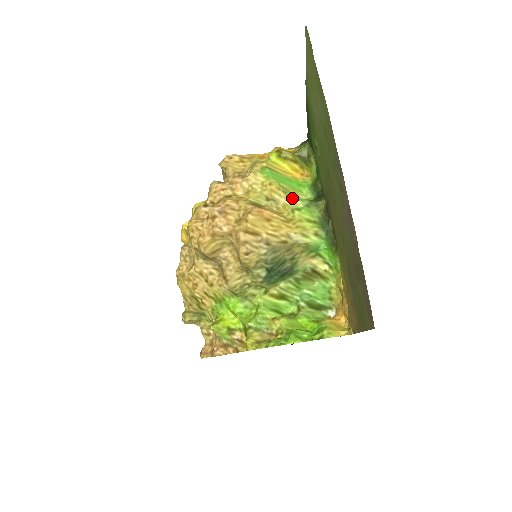
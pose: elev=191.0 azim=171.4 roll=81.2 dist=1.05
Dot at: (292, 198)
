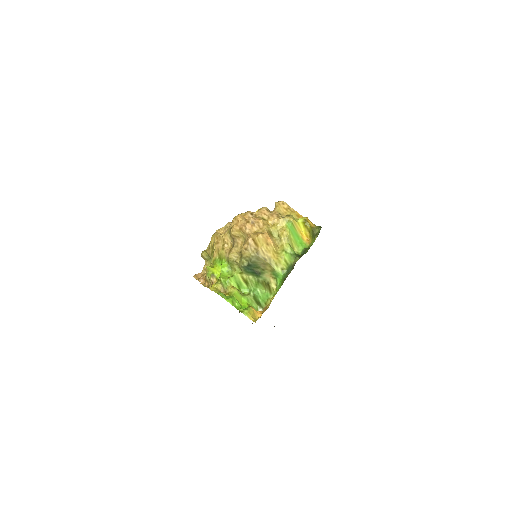
Dot at: (288, 245)
